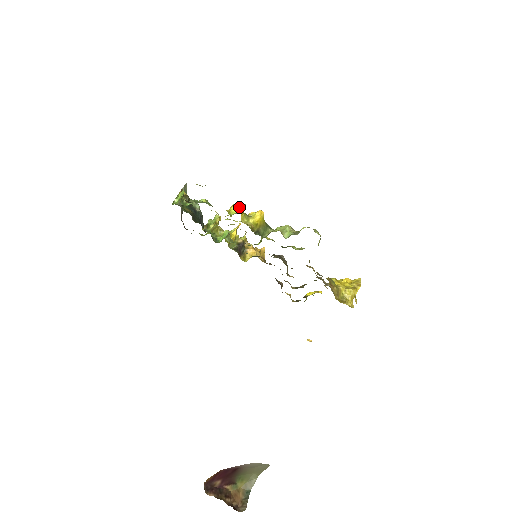
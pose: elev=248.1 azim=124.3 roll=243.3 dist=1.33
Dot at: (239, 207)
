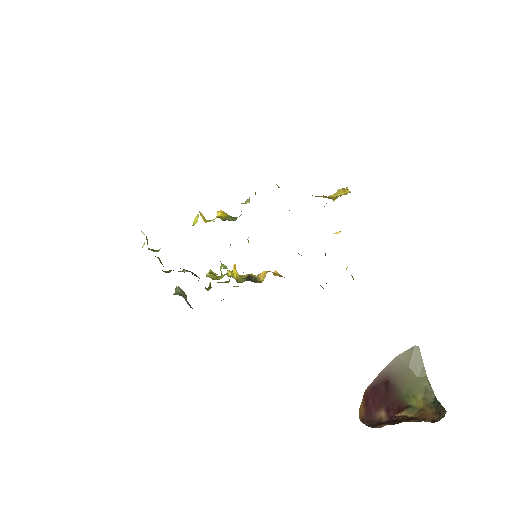
Dot at: (197, 217)
